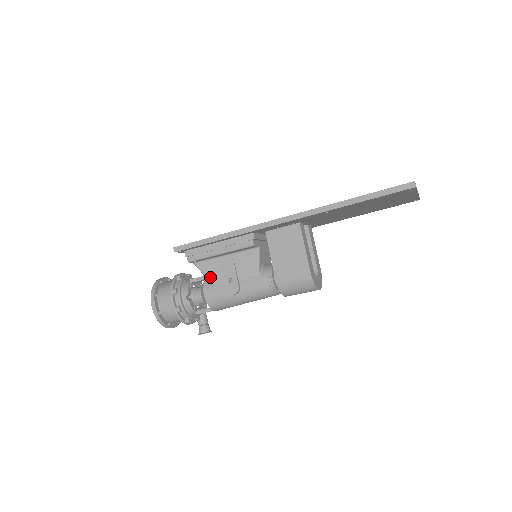
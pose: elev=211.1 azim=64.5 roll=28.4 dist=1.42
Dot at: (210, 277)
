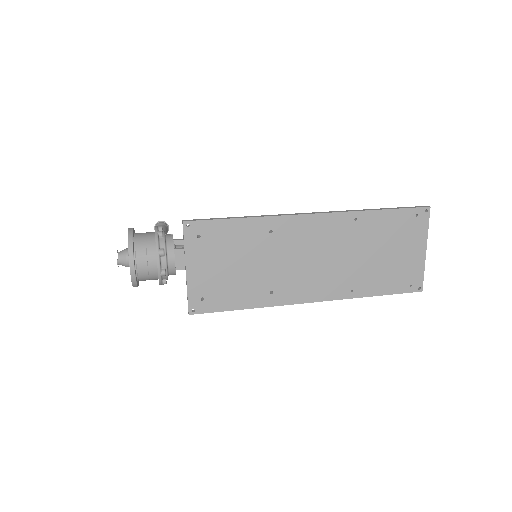
Dot at: occluded
